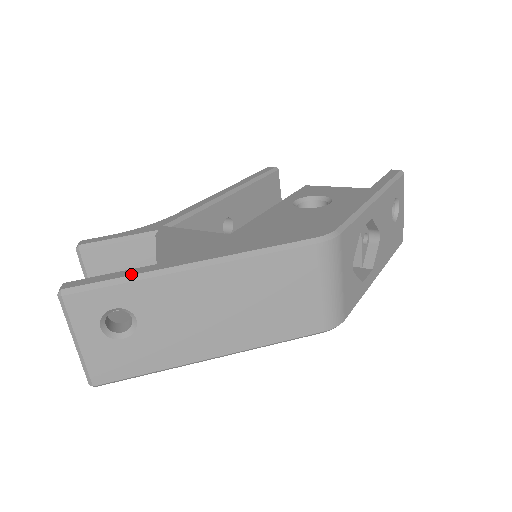
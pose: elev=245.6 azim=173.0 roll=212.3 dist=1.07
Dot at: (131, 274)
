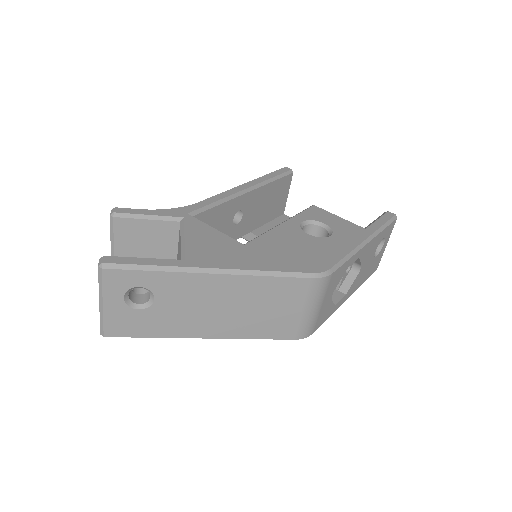
Dot at: (161, 265)
